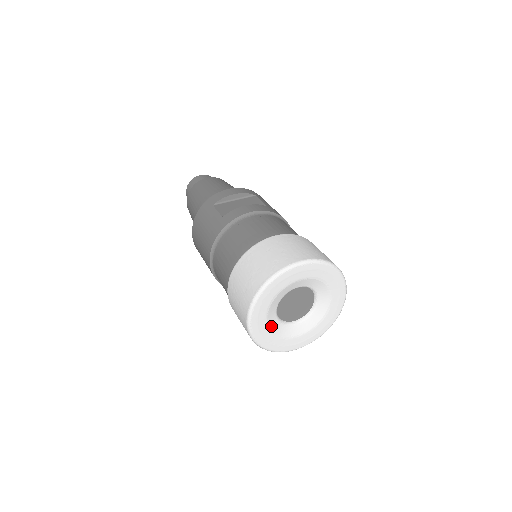
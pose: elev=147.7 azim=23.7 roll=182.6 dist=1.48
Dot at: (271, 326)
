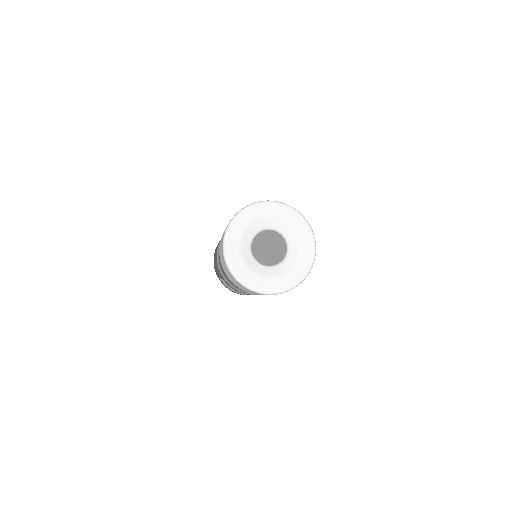
Dot at: (243, 242)
